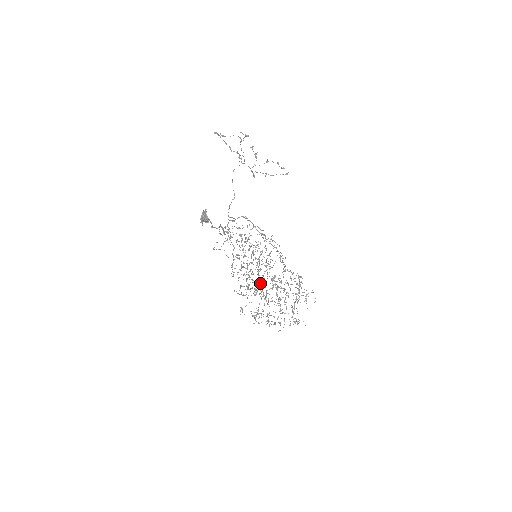
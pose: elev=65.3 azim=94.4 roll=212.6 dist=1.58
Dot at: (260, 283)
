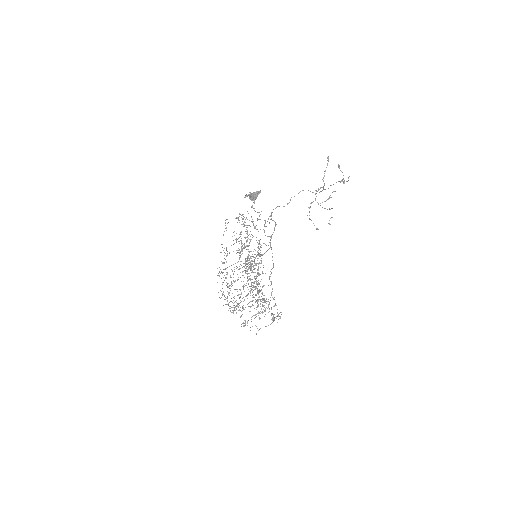
Dot at: (224, 275)
